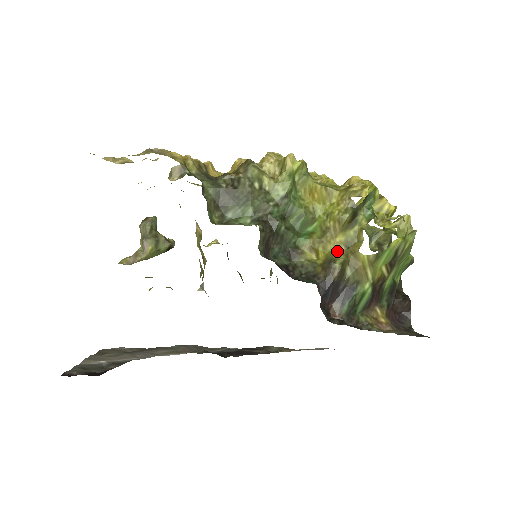
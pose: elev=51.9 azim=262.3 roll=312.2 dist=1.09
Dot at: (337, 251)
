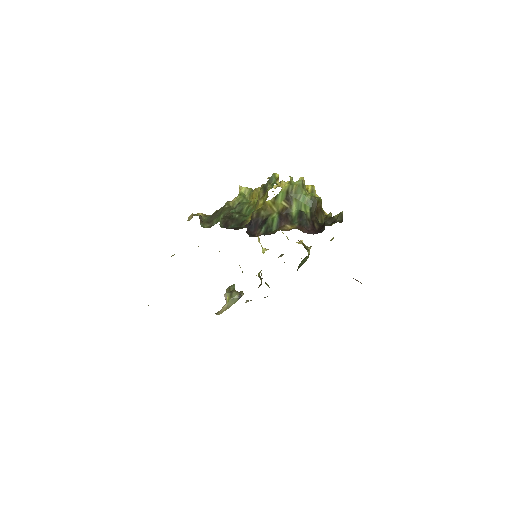
Dot at: occluded
